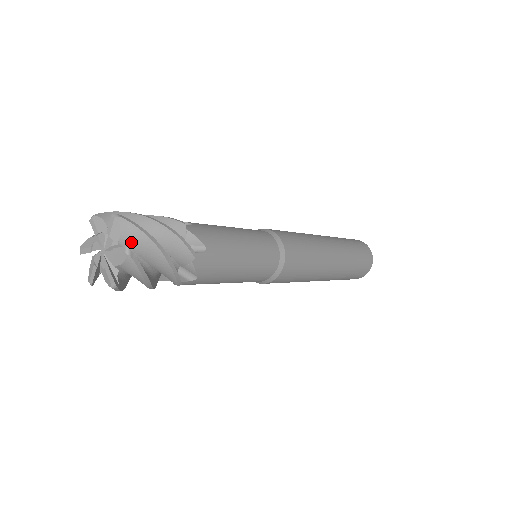
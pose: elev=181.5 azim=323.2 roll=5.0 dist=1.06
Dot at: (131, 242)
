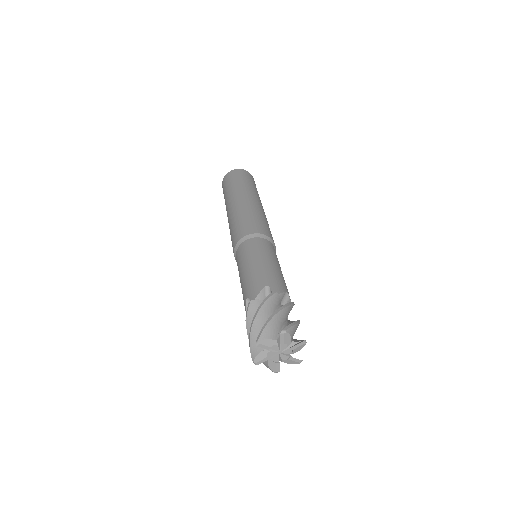
Dot at: (293, 335)
